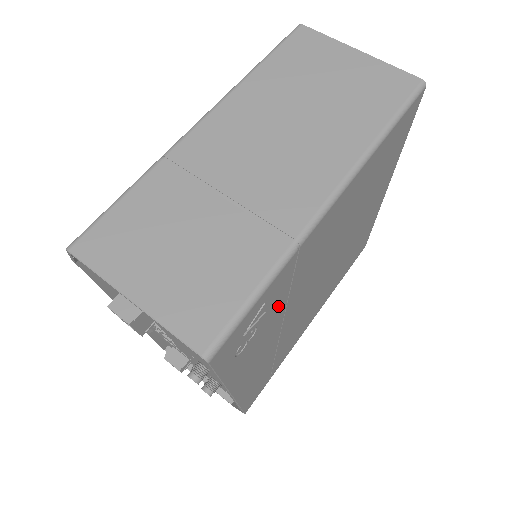
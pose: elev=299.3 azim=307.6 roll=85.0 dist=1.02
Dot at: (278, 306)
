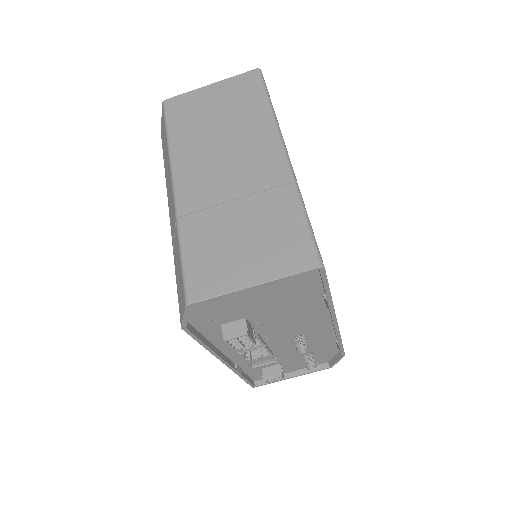
Dot at: occluded
